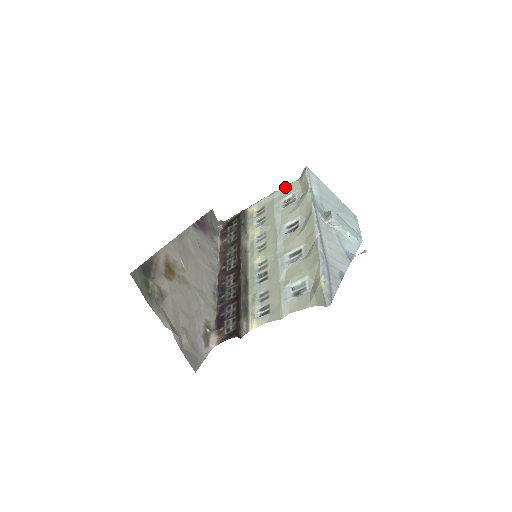
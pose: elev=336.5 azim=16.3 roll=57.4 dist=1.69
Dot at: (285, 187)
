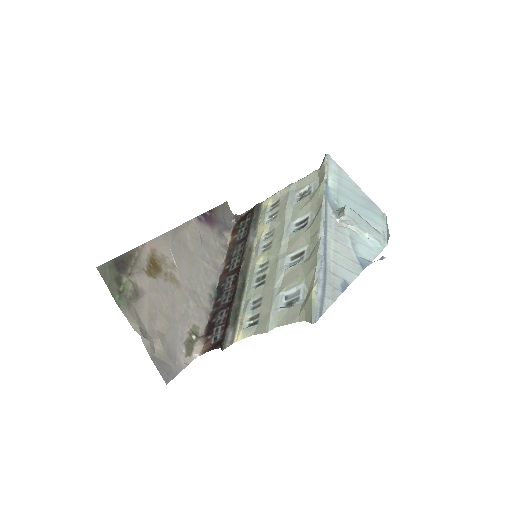
Dot at: (303, 178)
